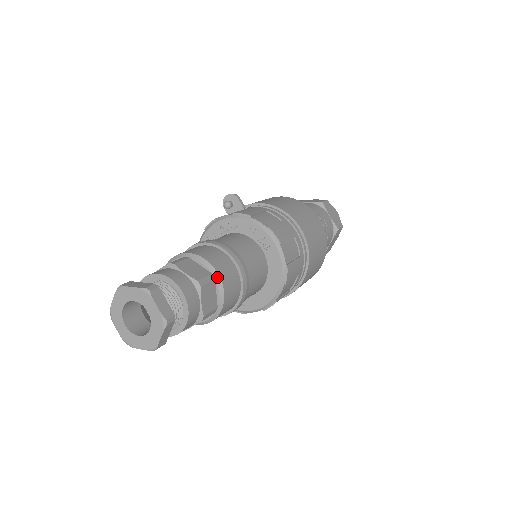
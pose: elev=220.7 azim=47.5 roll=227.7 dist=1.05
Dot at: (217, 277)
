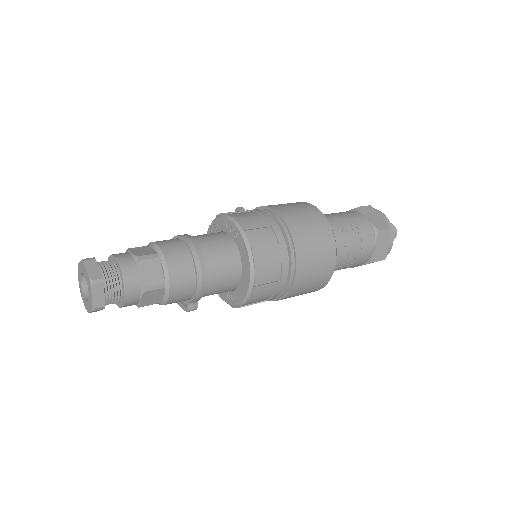
Dot at: (161, 256)
